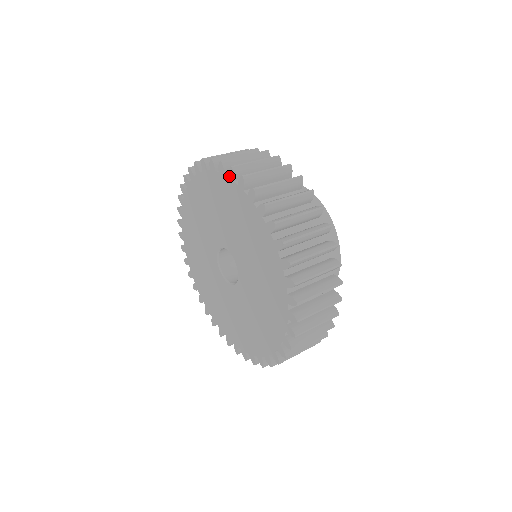
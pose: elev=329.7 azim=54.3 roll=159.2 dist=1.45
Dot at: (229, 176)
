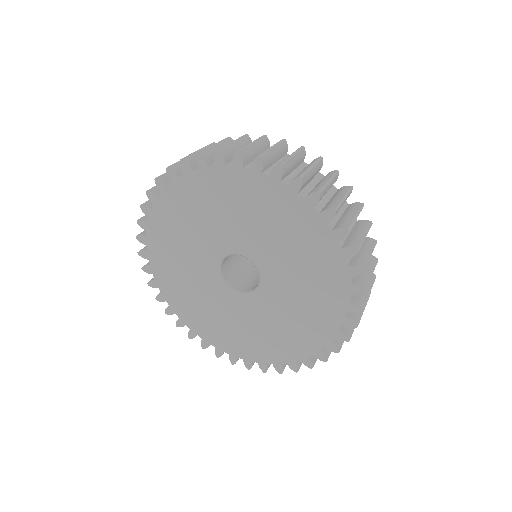
Dot at: (171, 179)
